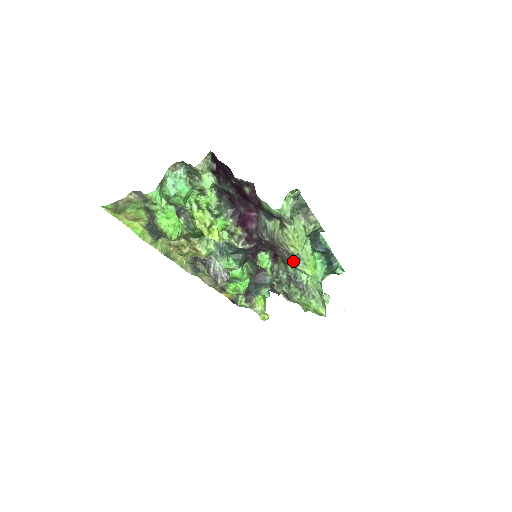
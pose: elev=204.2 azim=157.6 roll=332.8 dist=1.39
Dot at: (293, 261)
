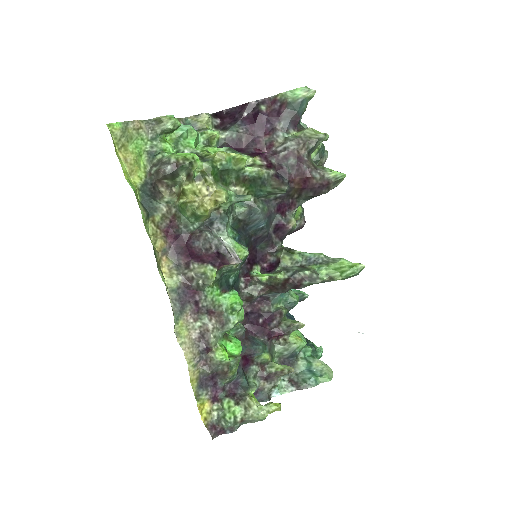
Dot at: (319, 170)
